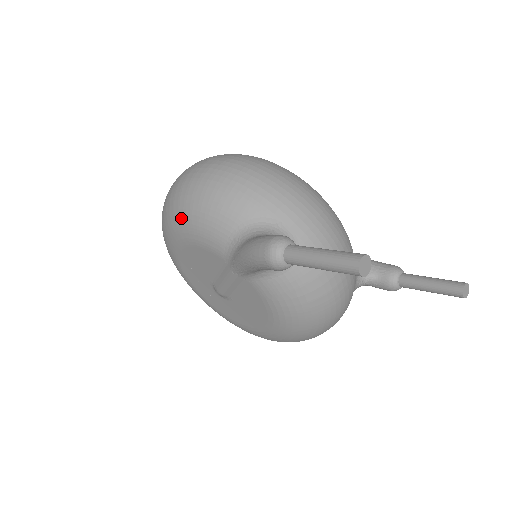
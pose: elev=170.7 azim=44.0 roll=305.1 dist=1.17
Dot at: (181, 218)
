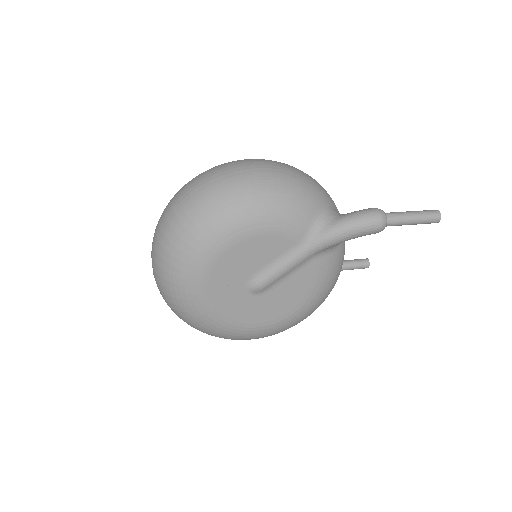
Dot at: (258, 208)
